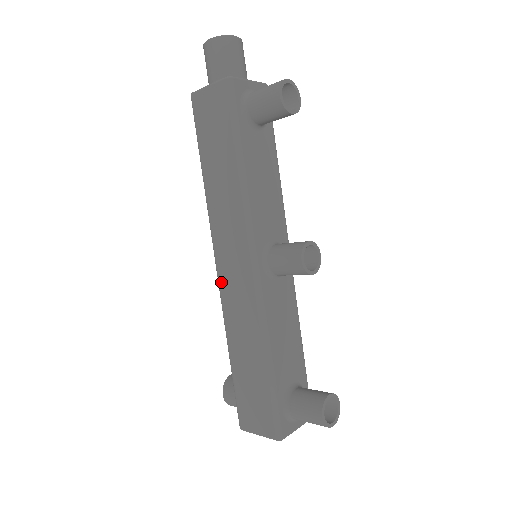
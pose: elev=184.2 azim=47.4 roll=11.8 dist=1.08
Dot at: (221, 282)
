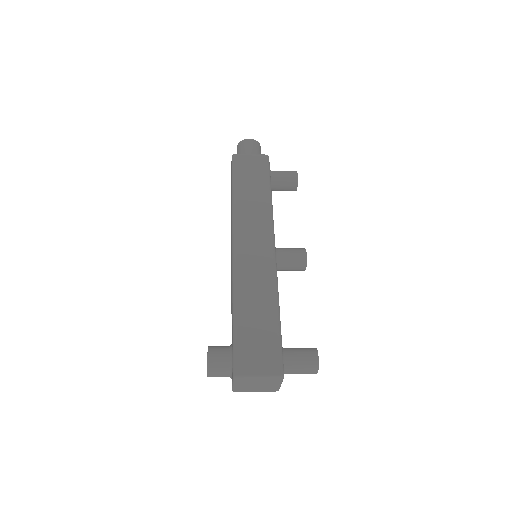
Dot at: (238, 257)
